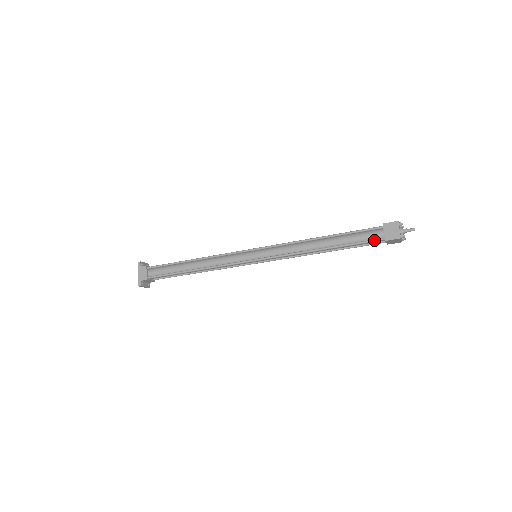
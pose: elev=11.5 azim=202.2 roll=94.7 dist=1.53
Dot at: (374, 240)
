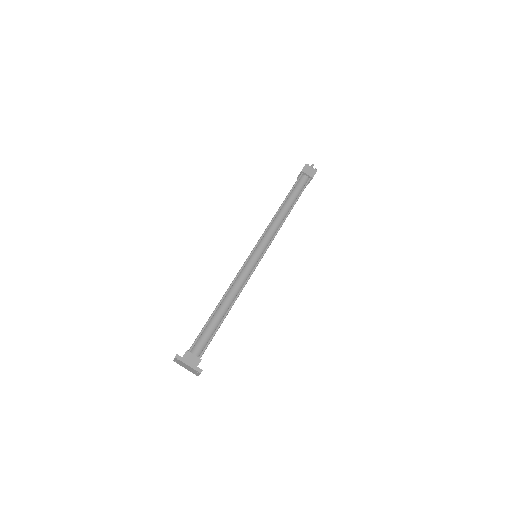
Dot at: (307, 183)
